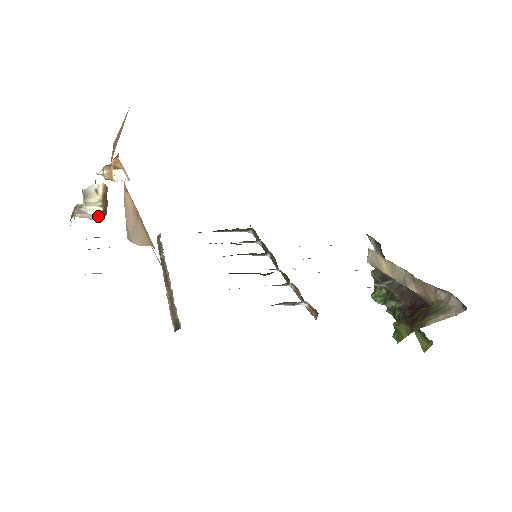
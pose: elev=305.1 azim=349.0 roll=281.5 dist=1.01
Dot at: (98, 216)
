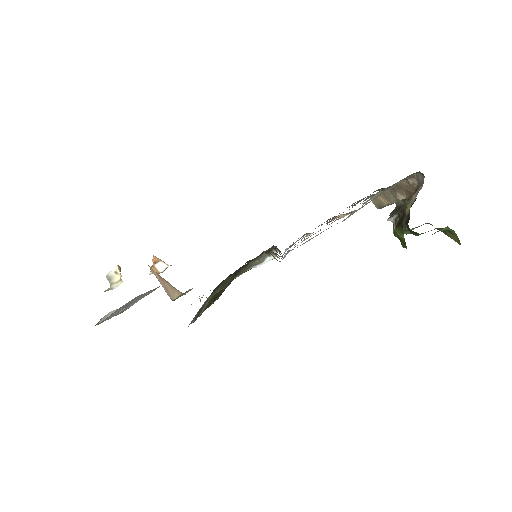
Dot at: occluded
